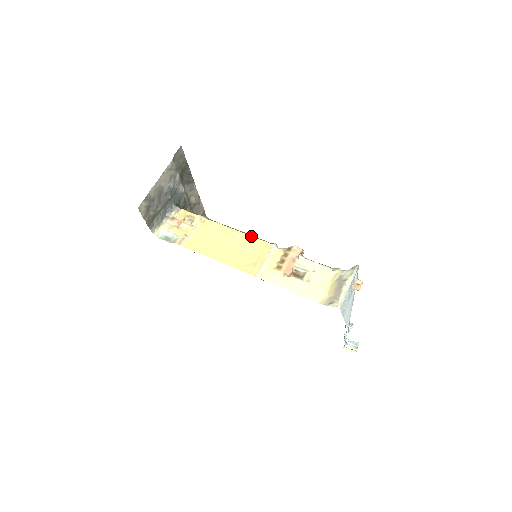
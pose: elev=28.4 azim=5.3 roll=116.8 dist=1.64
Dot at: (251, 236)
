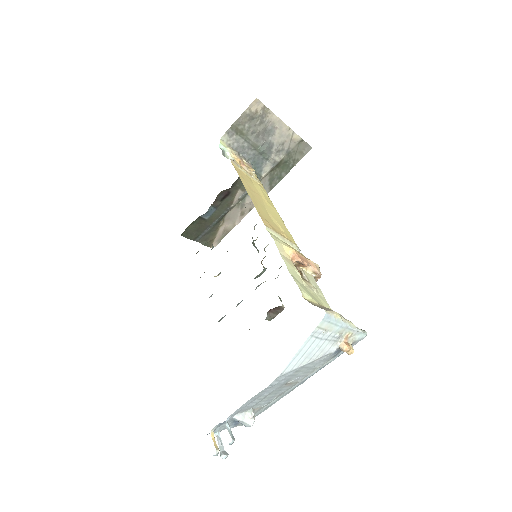
Dot at: occluded
